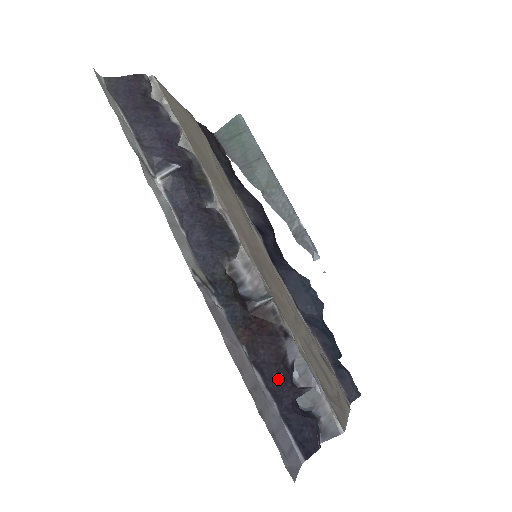
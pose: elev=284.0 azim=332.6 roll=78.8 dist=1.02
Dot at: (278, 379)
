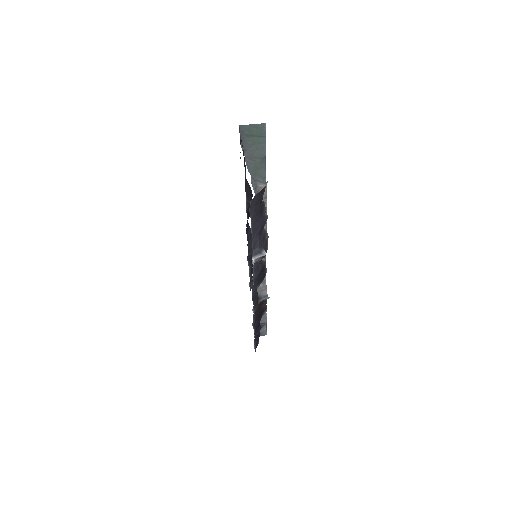
Dot at: (257, 327)
